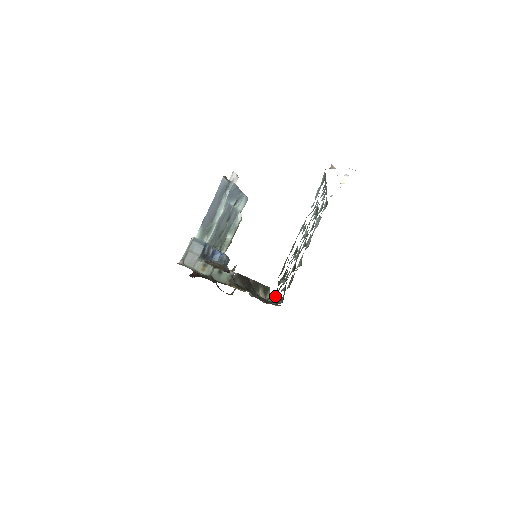
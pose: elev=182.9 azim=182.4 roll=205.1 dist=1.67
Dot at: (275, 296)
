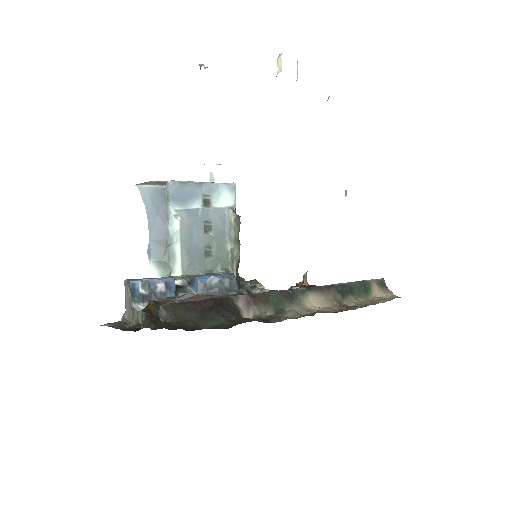
Dot at: occluded
